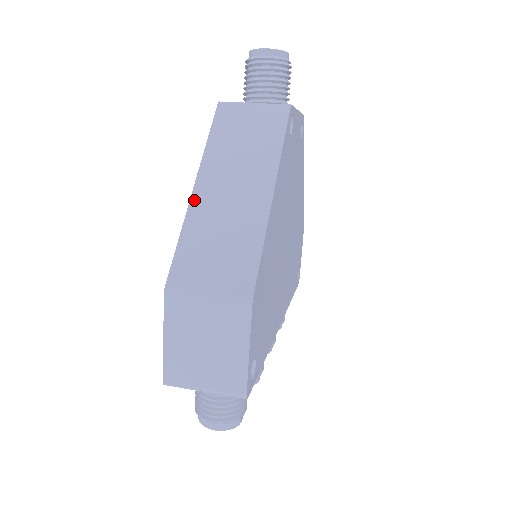
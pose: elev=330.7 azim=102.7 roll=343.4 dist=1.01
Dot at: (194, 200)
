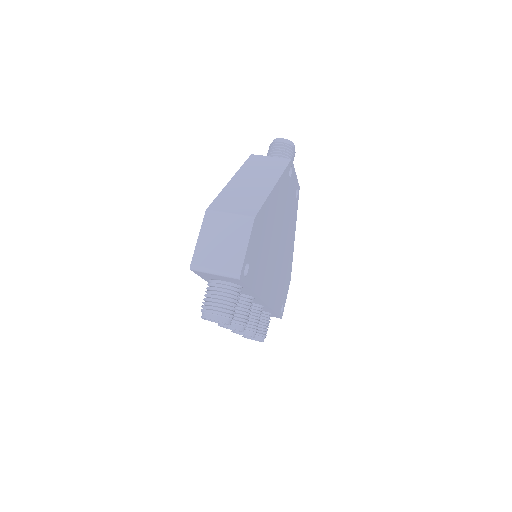
Dot at: (230, 183)
